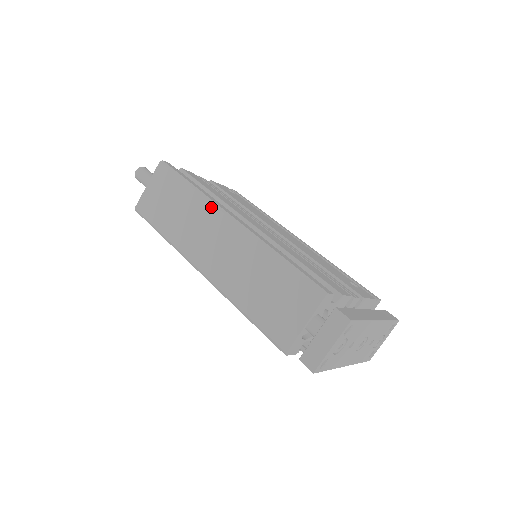
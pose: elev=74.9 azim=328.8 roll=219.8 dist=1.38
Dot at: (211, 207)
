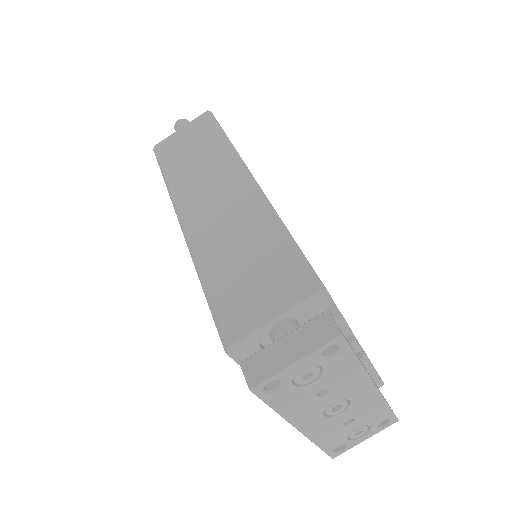
Dot at: (234, 160)
